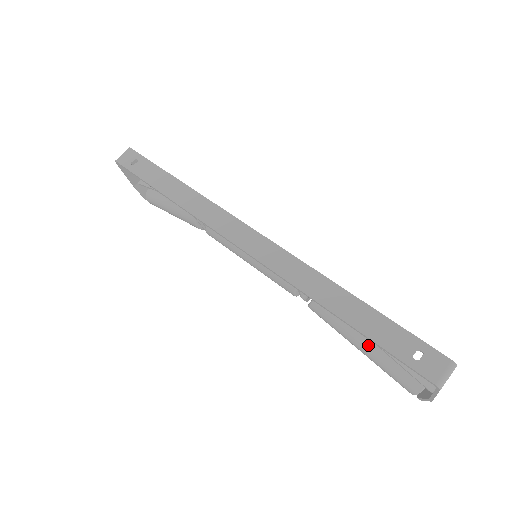
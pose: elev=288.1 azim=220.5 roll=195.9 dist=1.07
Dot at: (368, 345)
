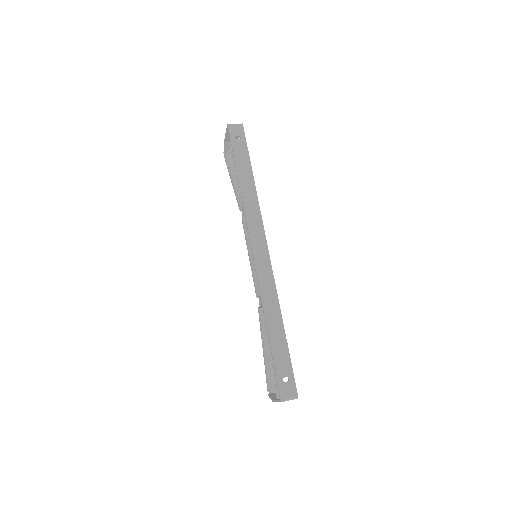
Dot at: (269, 352)
